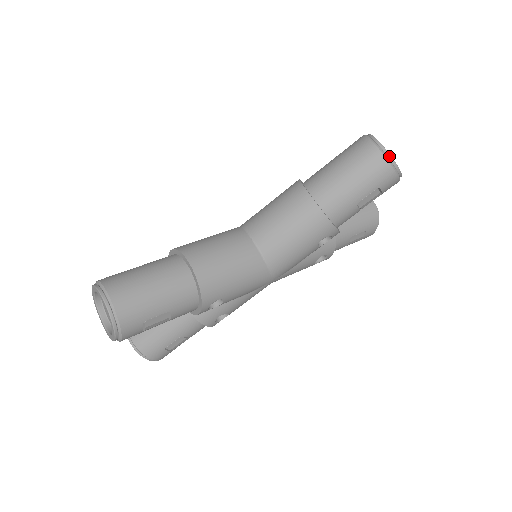
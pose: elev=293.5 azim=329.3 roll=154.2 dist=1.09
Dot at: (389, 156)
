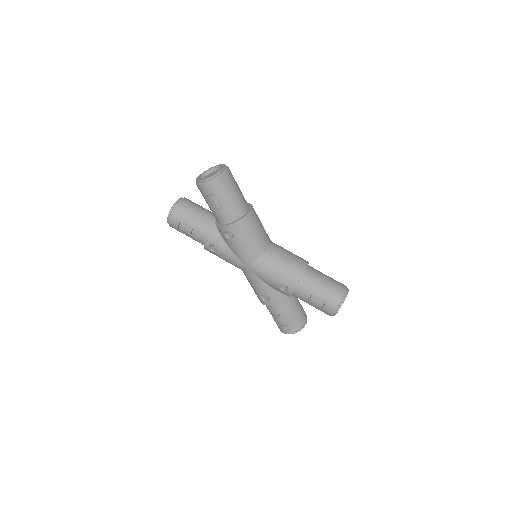
Dot at: (344, 299)
